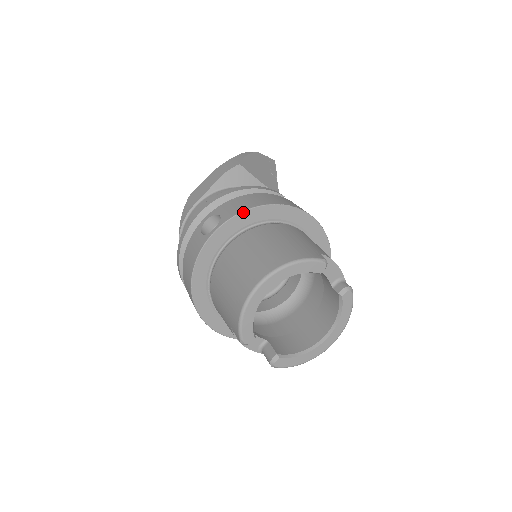
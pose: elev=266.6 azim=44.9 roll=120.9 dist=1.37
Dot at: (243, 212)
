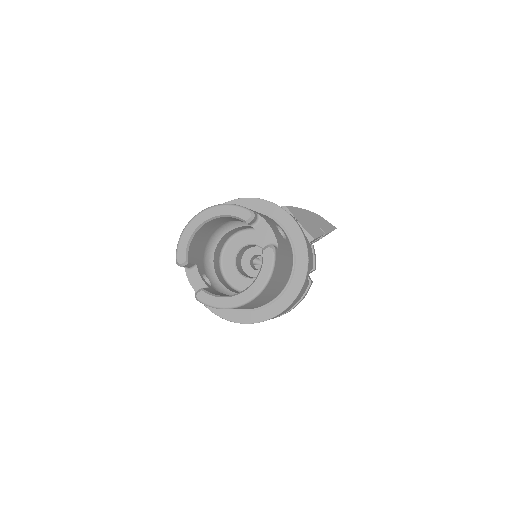
Dot at: (238, 199)
